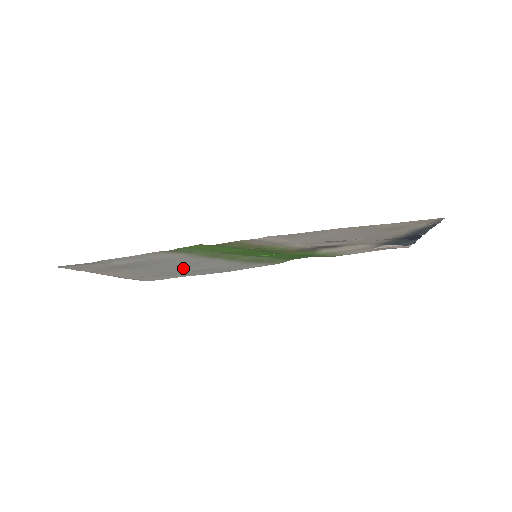
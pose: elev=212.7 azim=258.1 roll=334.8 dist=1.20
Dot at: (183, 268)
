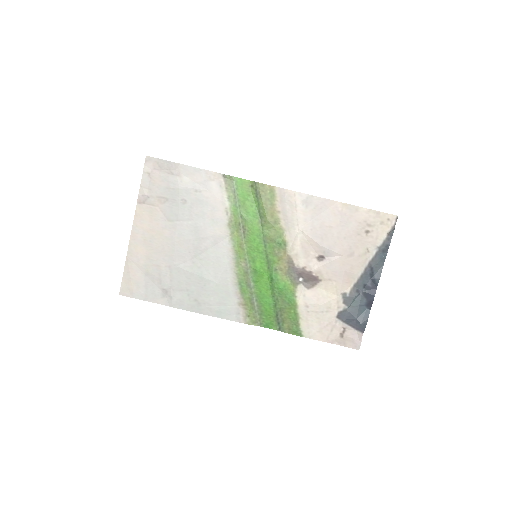
Dot at: (189, 255)
